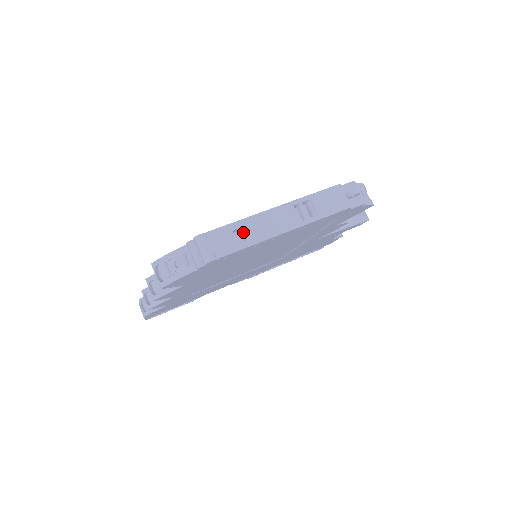
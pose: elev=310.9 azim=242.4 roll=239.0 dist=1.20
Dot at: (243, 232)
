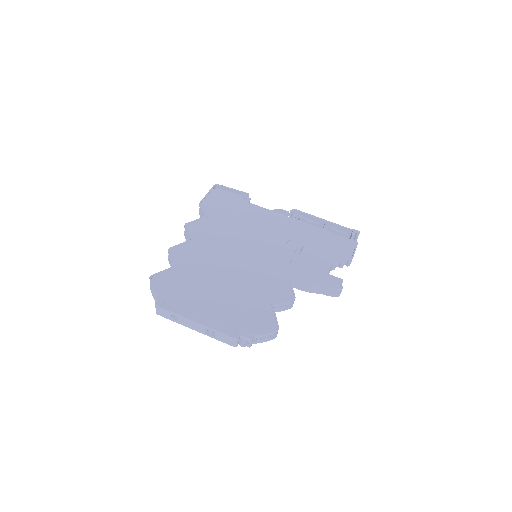
Dot at: occluded
